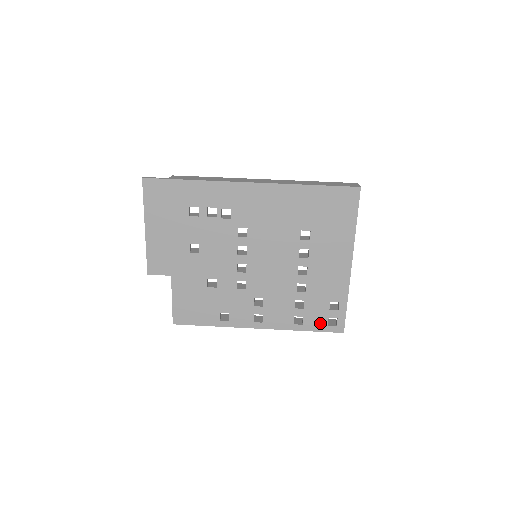
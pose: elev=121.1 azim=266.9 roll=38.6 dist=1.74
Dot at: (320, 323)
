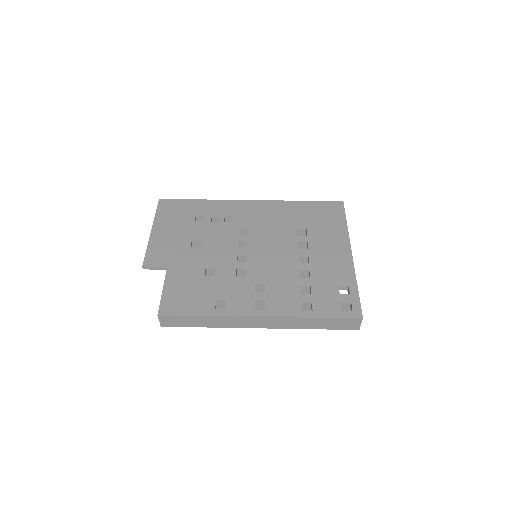
Dot at: (332, 308)
